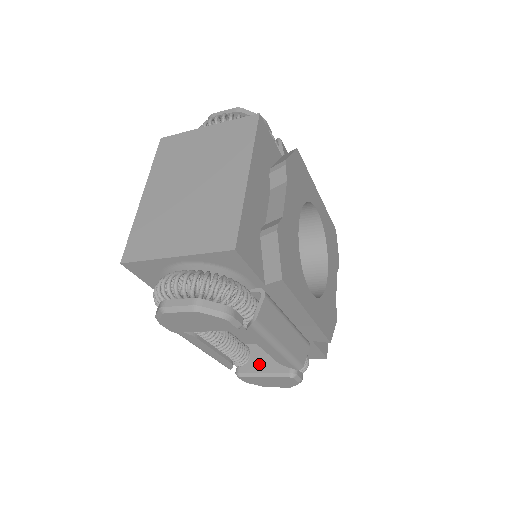
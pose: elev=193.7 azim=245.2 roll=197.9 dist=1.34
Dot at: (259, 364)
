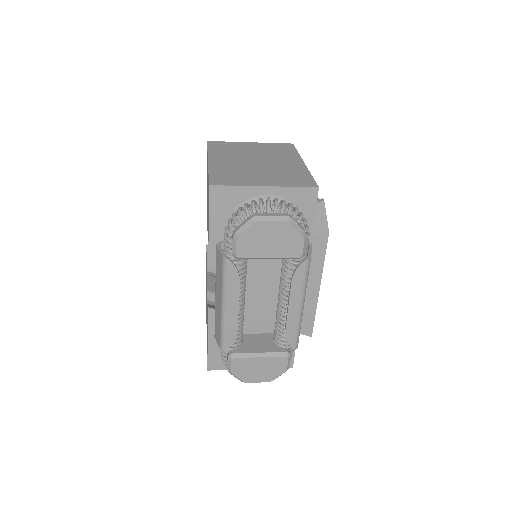
Dot at: (254, 347)
